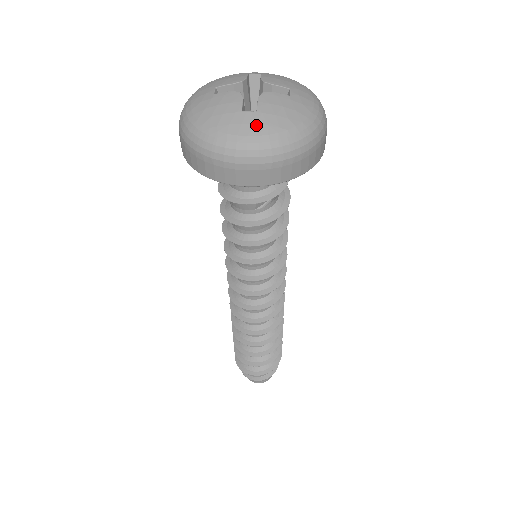
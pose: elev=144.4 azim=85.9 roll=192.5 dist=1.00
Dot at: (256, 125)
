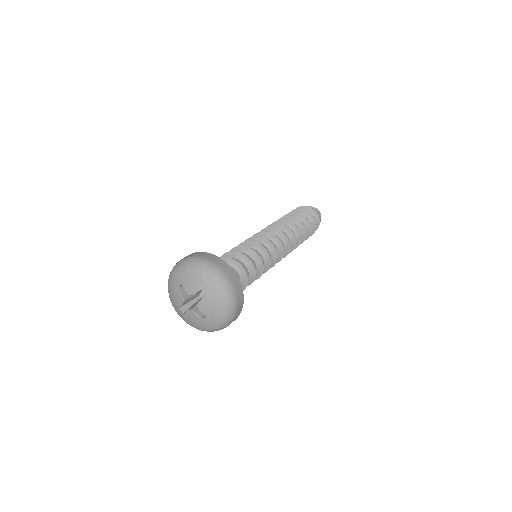
Dot at: (181, 316)
